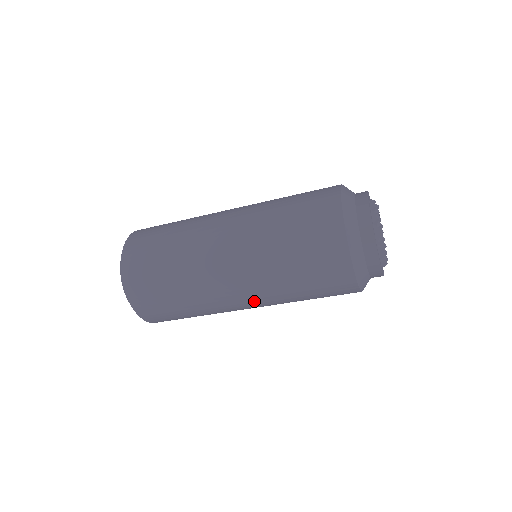
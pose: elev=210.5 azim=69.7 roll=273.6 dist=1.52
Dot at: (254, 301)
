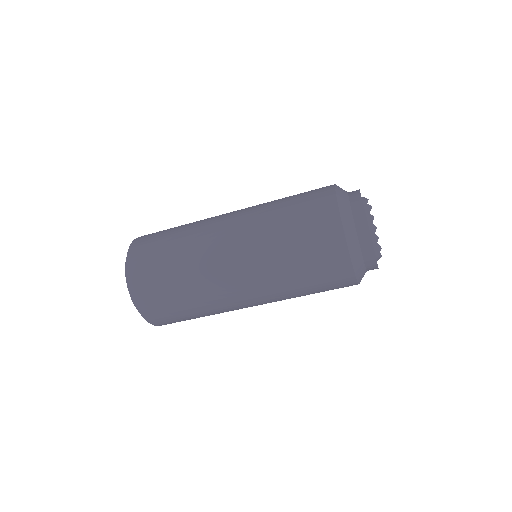
Dot at: (253, 291)
